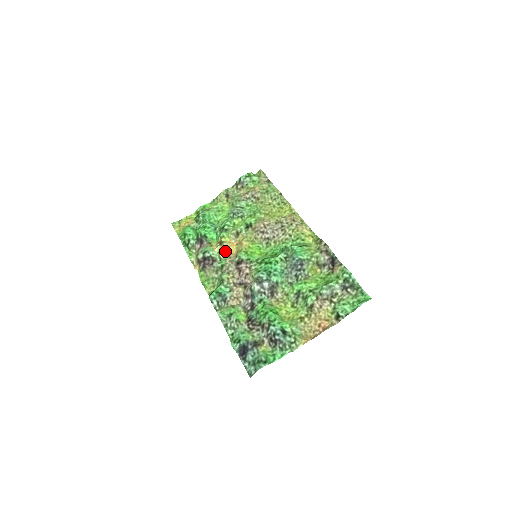
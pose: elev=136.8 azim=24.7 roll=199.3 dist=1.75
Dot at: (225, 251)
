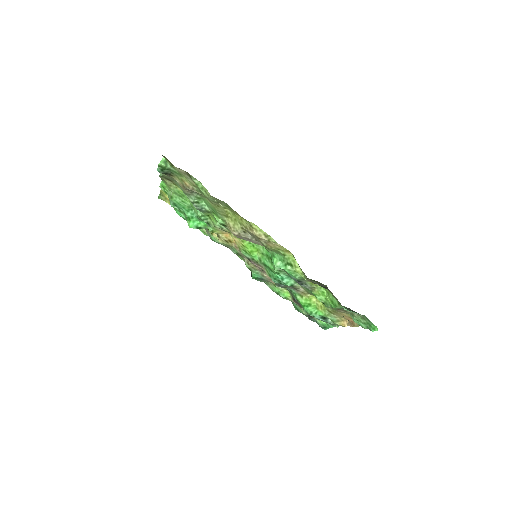
Dot at: (227, 243)
